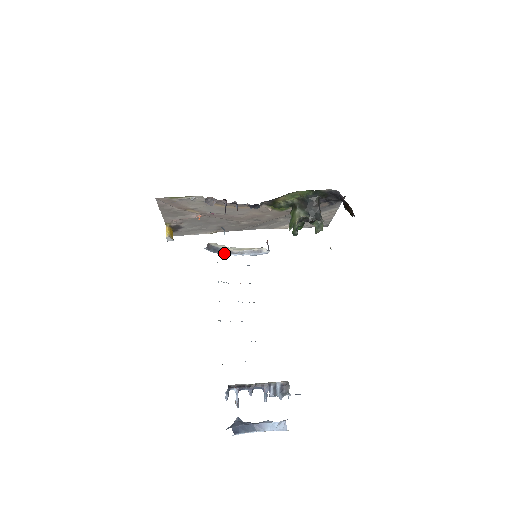
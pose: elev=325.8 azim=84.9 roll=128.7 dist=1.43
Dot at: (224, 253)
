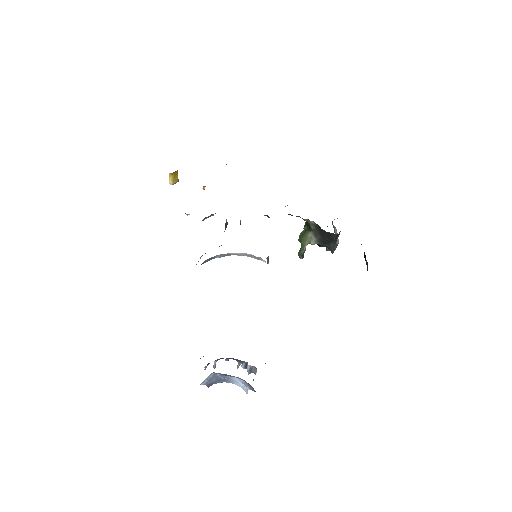
Dot at: occluded
